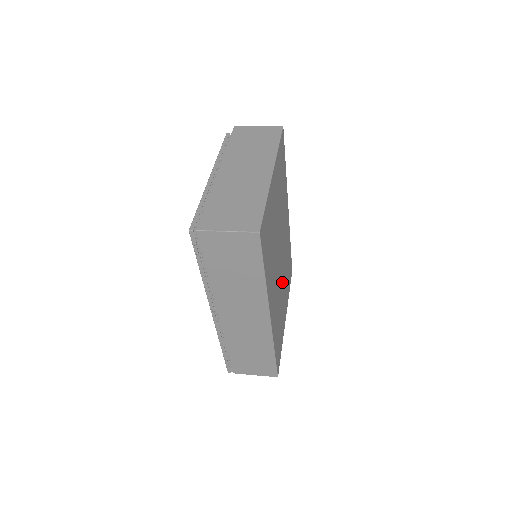
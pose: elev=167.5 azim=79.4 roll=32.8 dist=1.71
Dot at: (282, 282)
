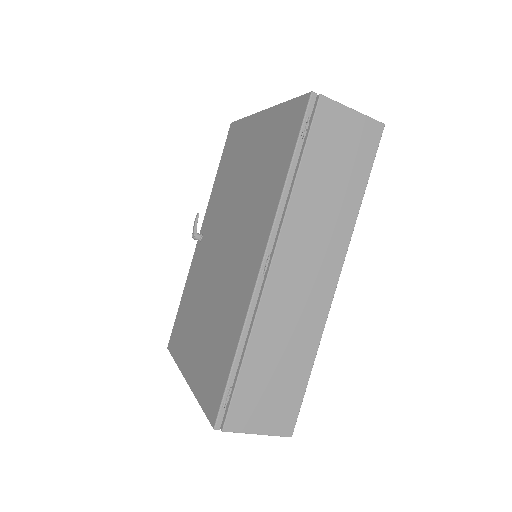
Dot at: occluded
